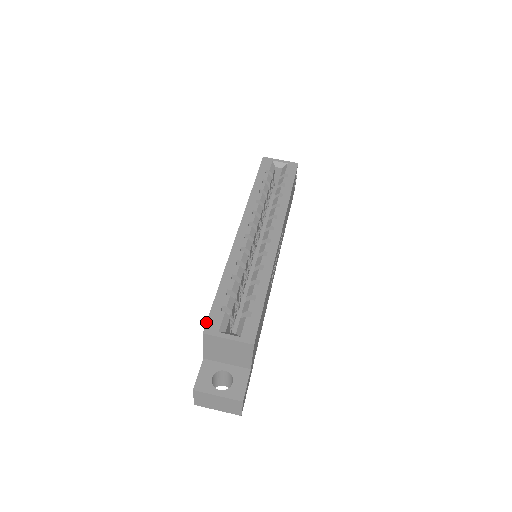
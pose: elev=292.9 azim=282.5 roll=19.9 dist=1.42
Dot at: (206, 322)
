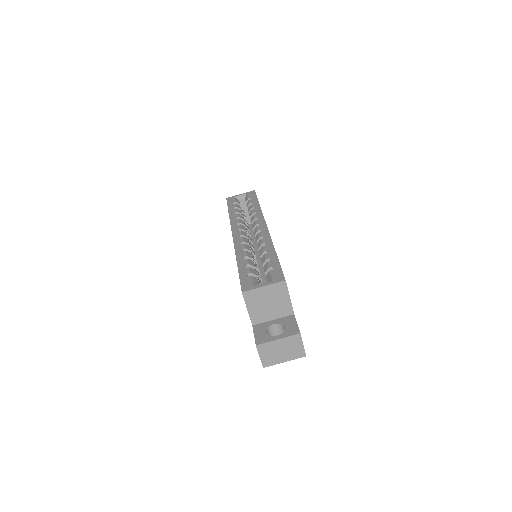
Dot at: occluded
